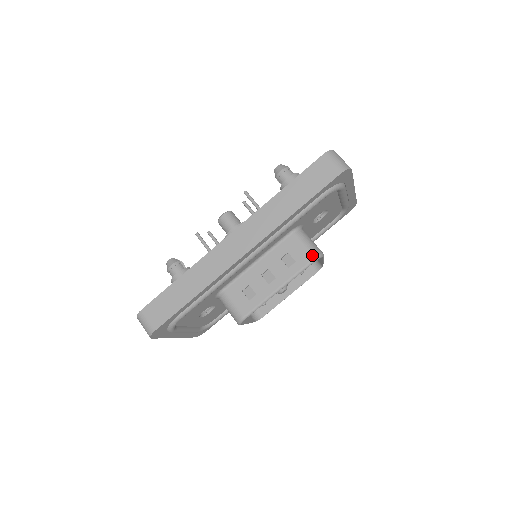
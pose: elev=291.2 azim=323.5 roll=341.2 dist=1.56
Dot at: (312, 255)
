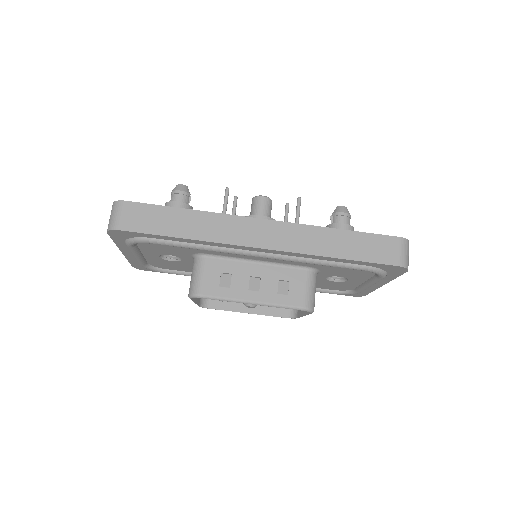
Dot at: (306, 303)
